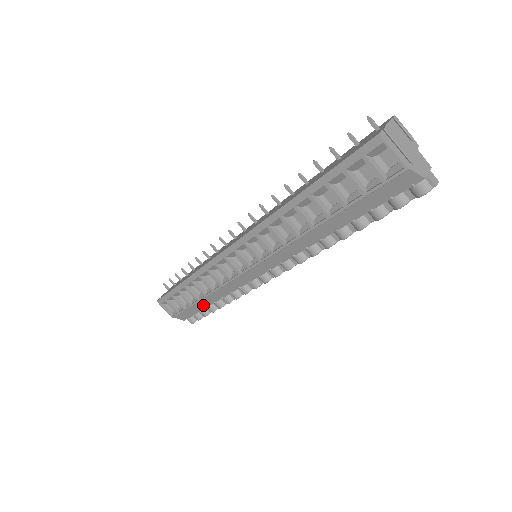
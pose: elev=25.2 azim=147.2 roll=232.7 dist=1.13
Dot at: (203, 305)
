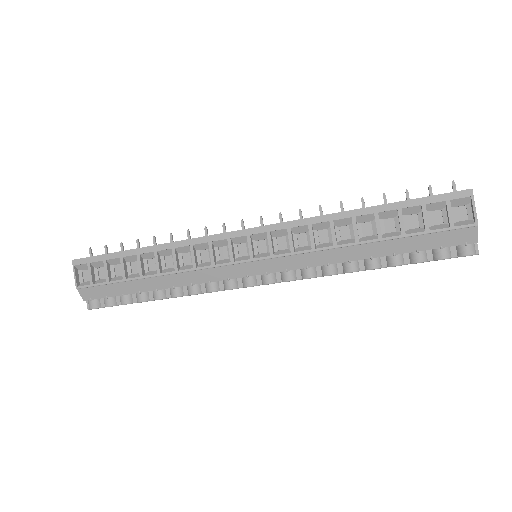
Dot at: (138, 287)
